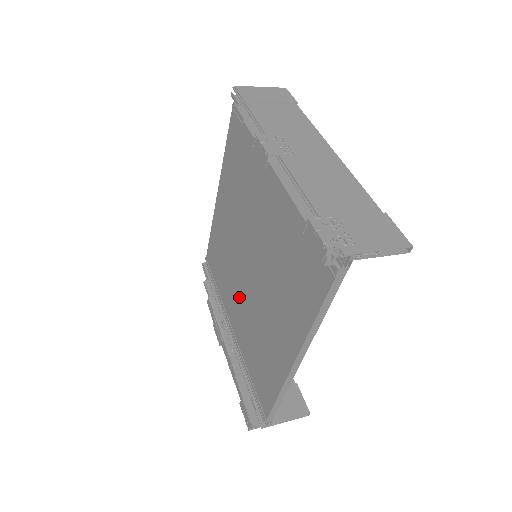
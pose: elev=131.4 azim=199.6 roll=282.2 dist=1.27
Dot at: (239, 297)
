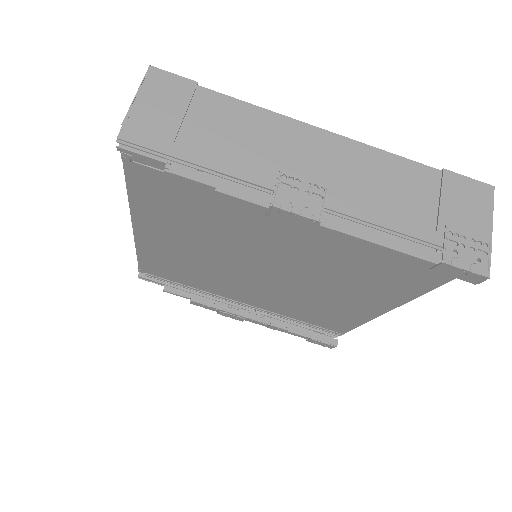
Dot at: (251, 289)
